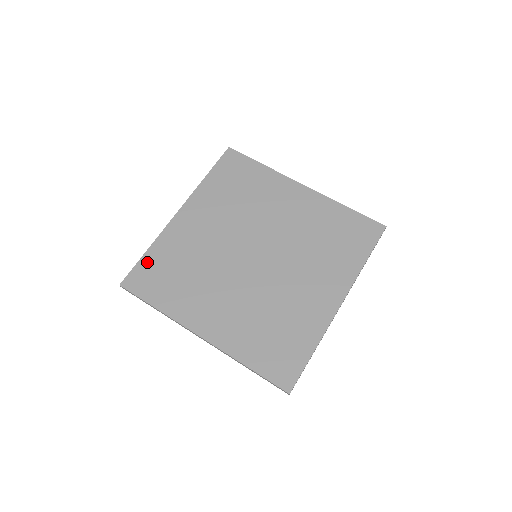
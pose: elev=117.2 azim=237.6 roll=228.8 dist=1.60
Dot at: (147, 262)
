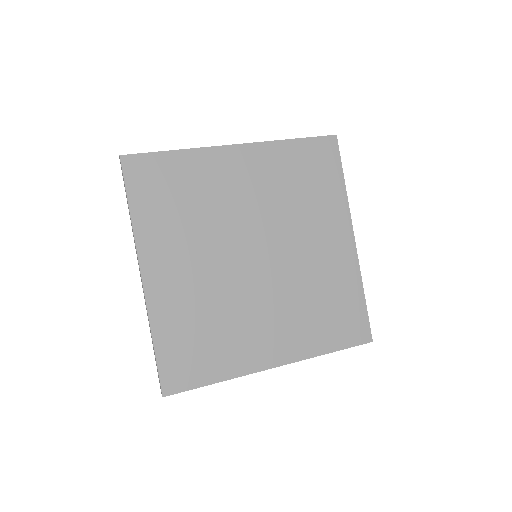
Dot at: (164, 161)
